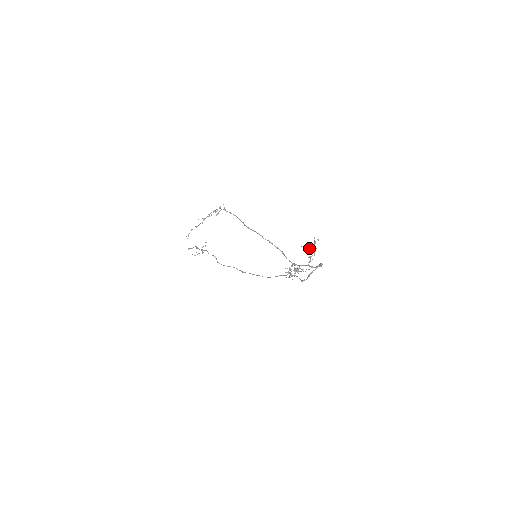
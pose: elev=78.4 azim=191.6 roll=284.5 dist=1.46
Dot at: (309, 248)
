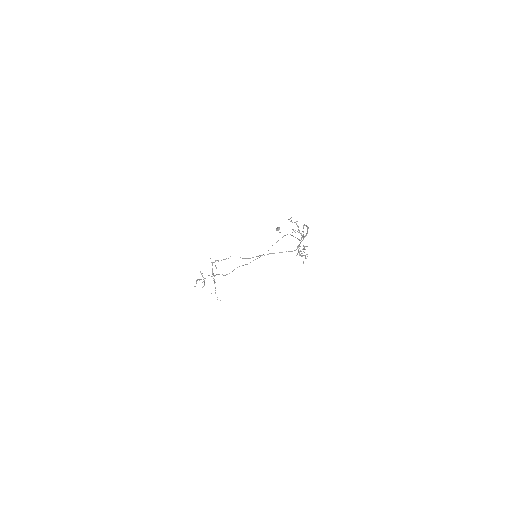
Dot at: (293, 229)
